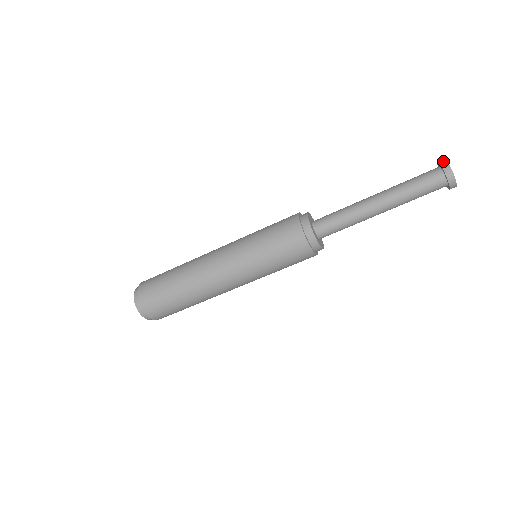
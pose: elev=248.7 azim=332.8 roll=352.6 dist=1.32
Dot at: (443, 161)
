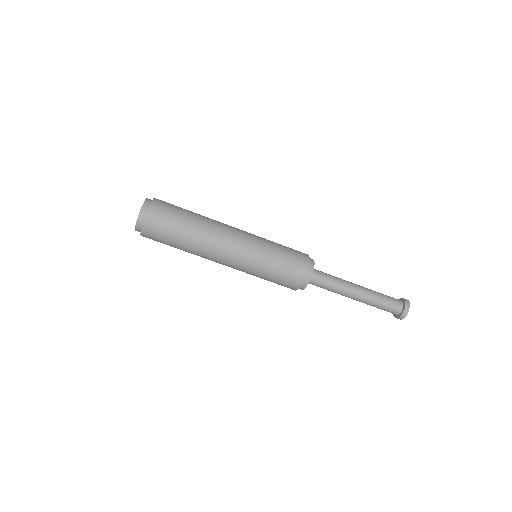
Dot at: (408, 305)
